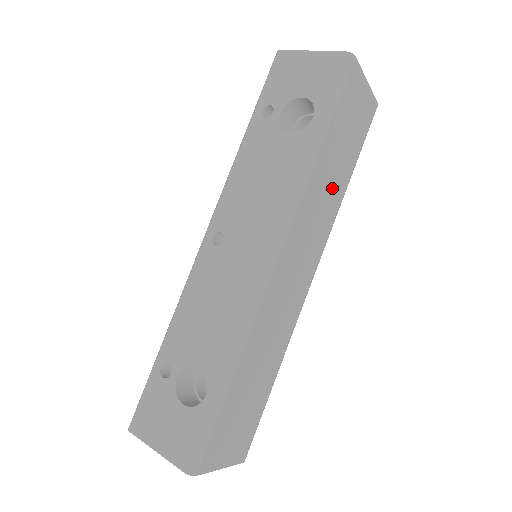
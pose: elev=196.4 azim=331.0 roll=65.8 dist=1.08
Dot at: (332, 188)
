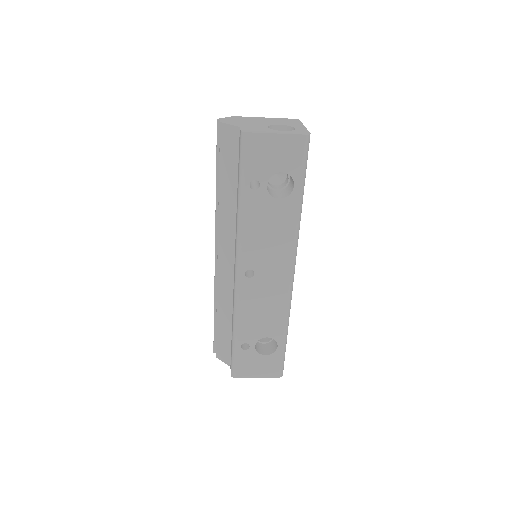
Dot at: occluded
